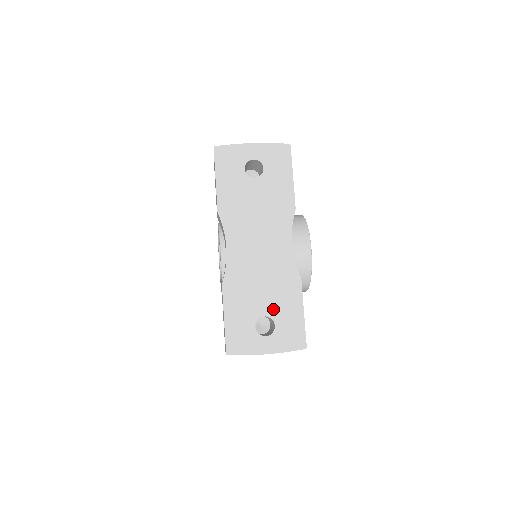
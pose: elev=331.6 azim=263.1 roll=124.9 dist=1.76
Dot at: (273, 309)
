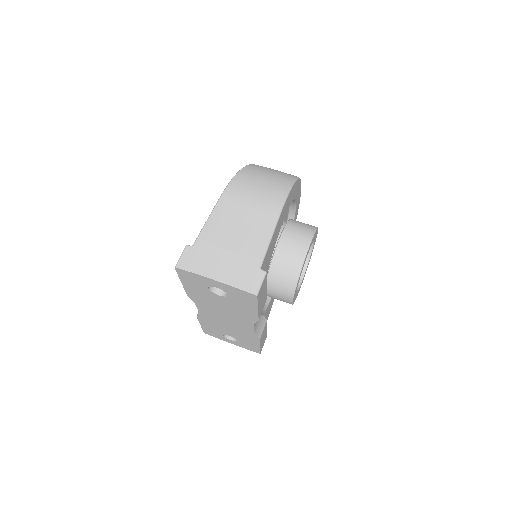
Dot at: (236, 337)
